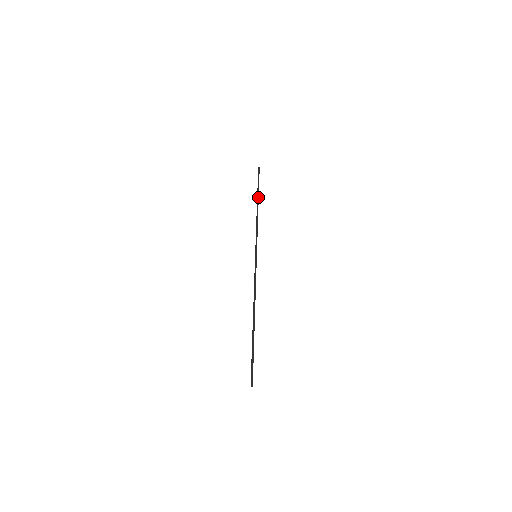
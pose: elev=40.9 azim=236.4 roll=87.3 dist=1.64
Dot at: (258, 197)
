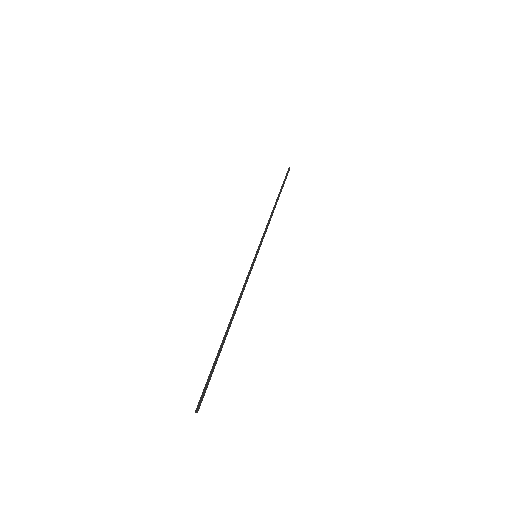
Dot at: (278, 196)
